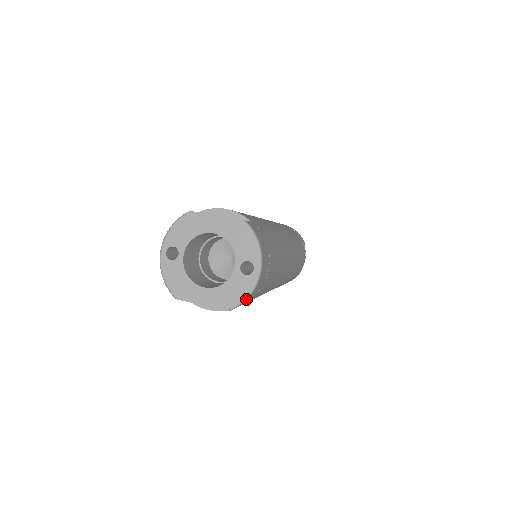
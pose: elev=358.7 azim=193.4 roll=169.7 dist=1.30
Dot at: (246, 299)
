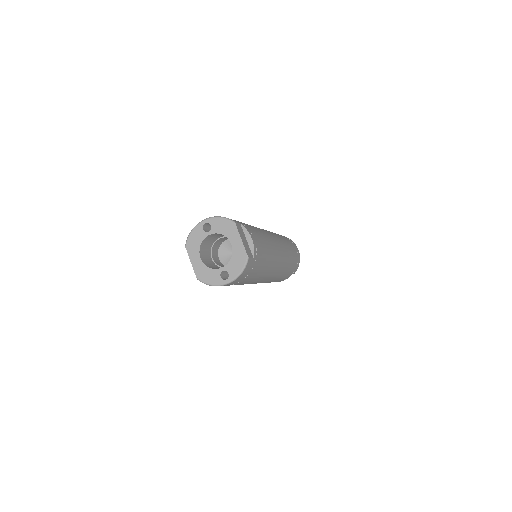
Dot at: (209, 285)
